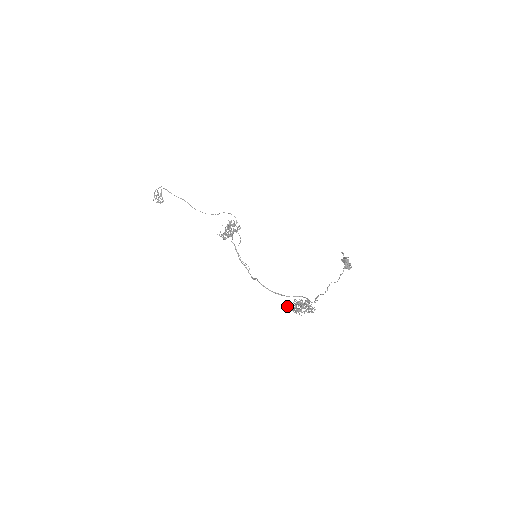
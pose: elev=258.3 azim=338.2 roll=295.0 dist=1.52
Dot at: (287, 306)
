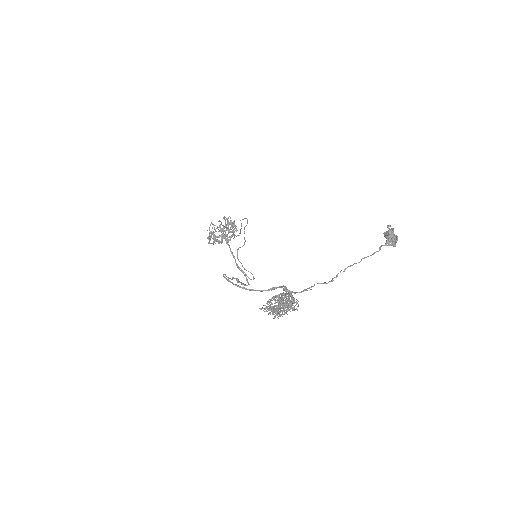
Dot at: (272, 311)
